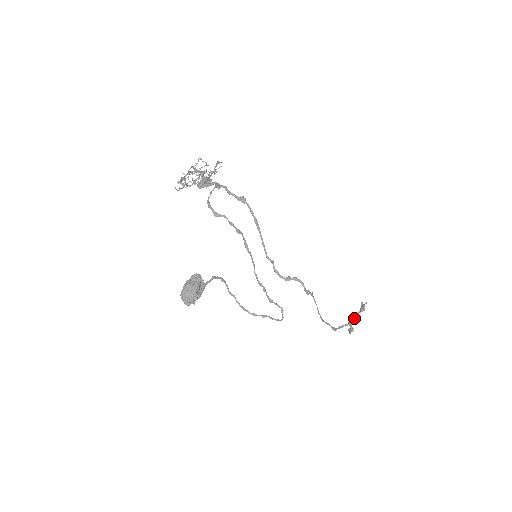
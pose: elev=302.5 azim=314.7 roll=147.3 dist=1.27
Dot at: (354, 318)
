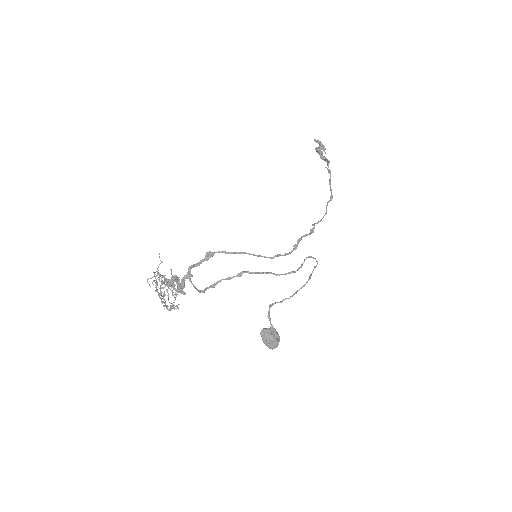
Dot at: (328, 165)
